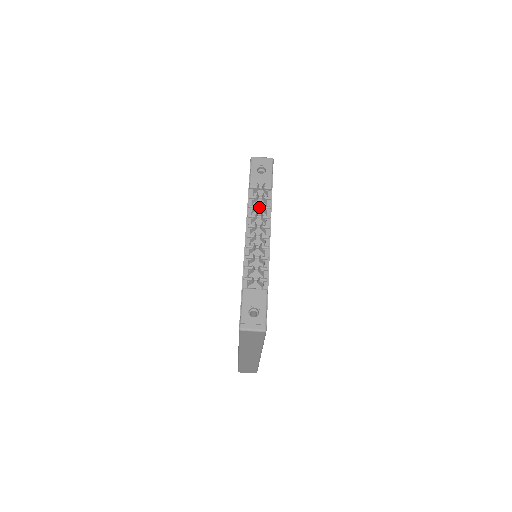
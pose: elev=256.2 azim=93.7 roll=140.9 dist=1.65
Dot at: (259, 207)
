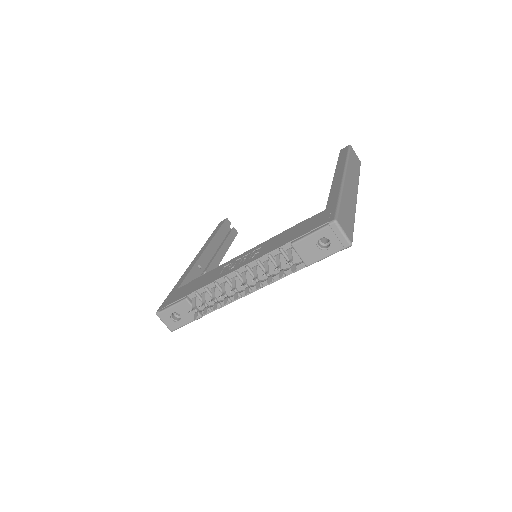
Dot at: (275, 266)
